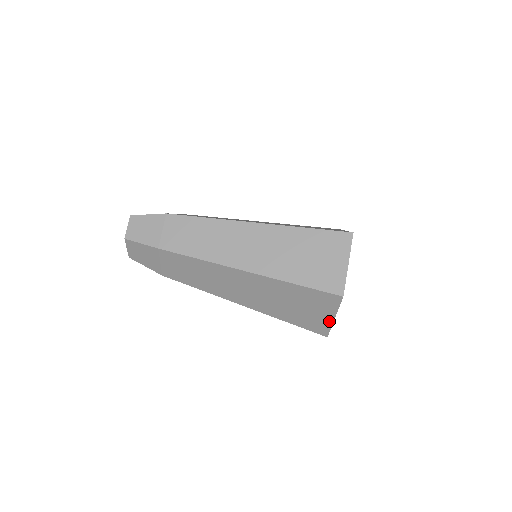
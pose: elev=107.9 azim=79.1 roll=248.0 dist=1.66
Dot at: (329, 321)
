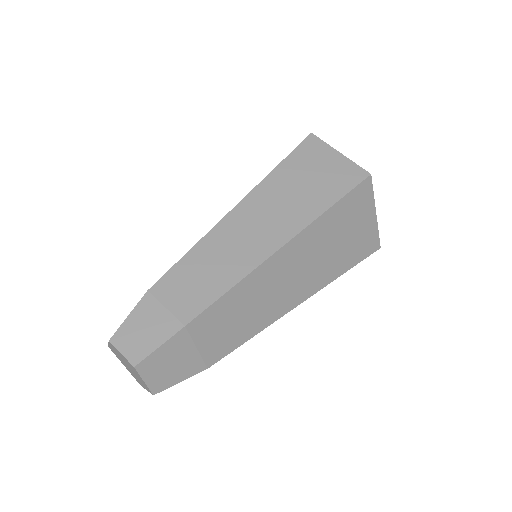
Dot at: (374, 223)
